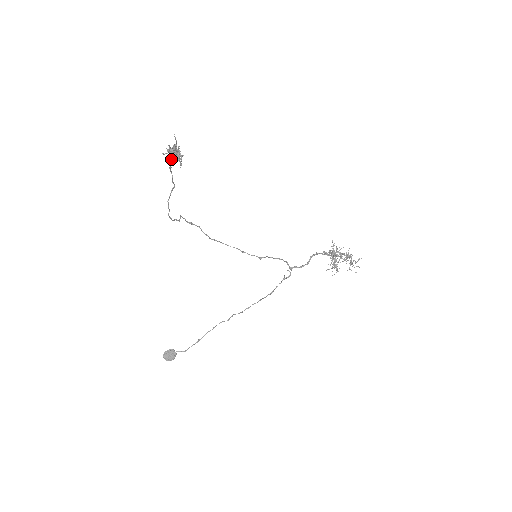
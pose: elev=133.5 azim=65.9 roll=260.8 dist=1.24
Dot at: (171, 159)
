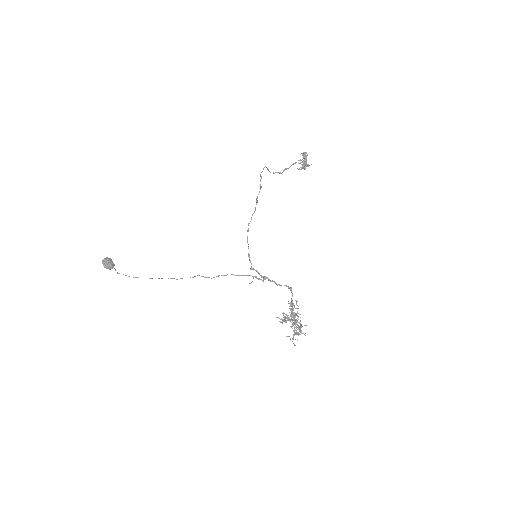
Dot at: (303, 154)
